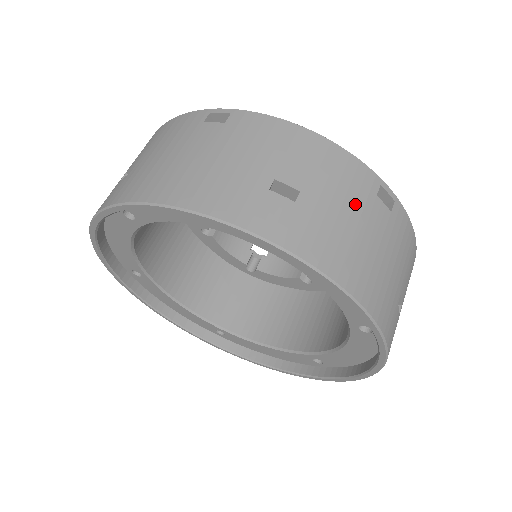
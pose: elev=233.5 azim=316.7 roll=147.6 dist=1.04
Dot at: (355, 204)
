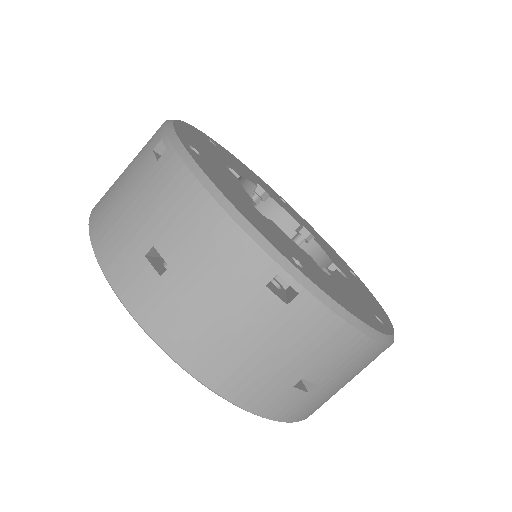
Dot at: (227, 292)
